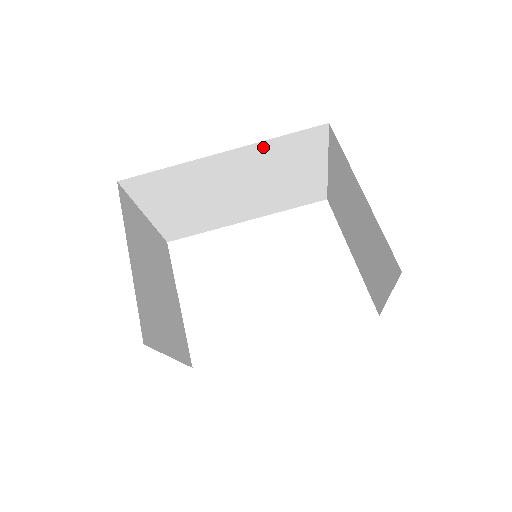
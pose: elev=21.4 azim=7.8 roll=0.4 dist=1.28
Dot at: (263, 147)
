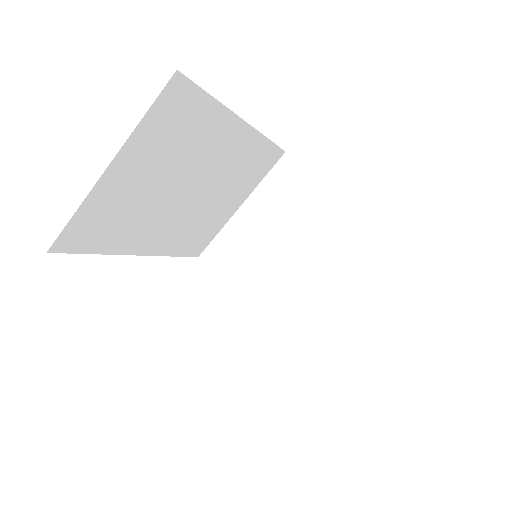
Dot at: (256, 143)
